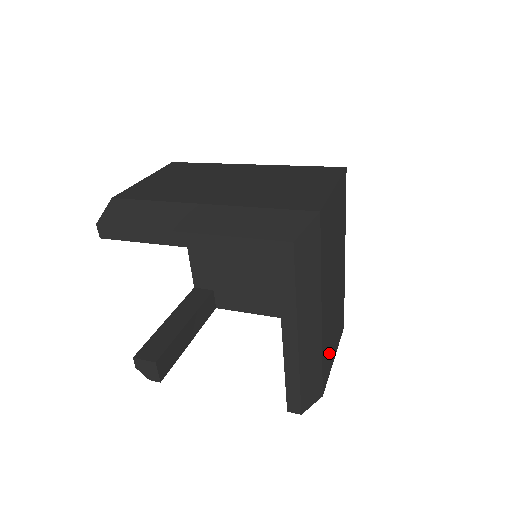
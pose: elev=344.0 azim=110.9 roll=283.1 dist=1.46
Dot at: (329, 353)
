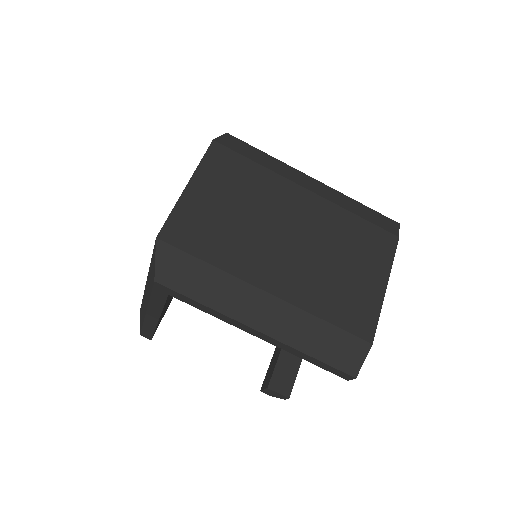
Dot at: (352, 297)
